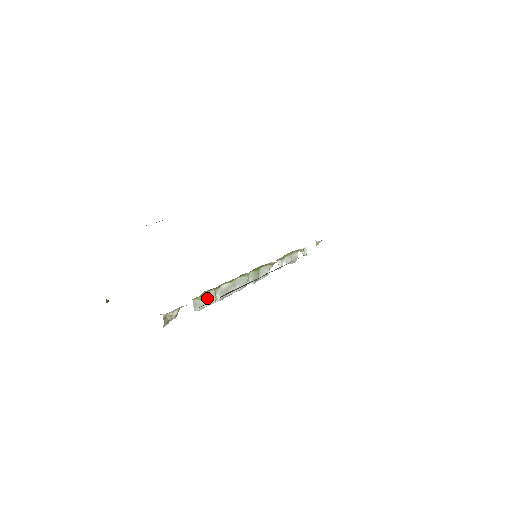
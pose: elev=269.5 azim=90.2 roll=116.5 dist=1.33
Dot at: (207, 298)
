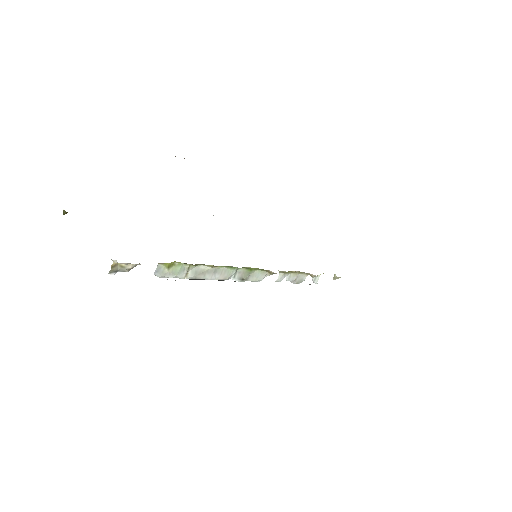
Dot at: (176, 269)
